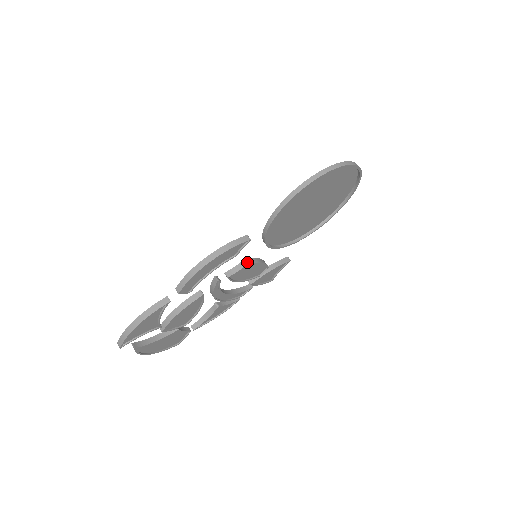
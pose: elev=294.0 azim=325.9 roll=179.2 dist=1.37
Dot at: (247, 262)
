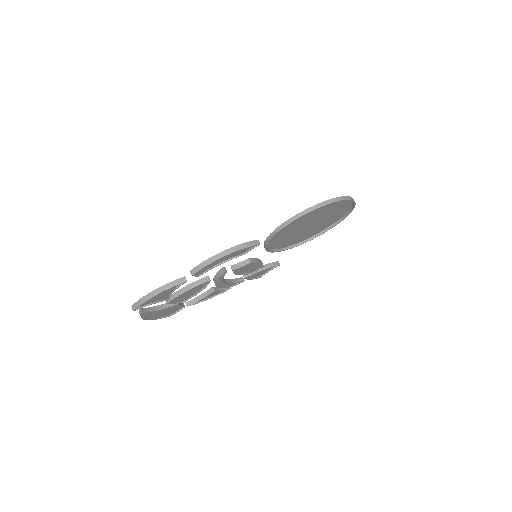
Dot at: (251, 261)
